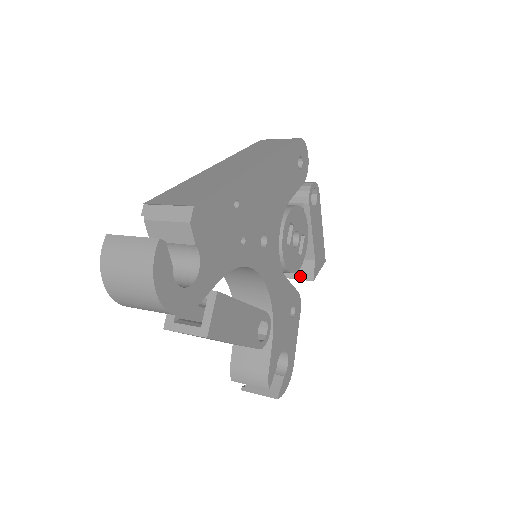
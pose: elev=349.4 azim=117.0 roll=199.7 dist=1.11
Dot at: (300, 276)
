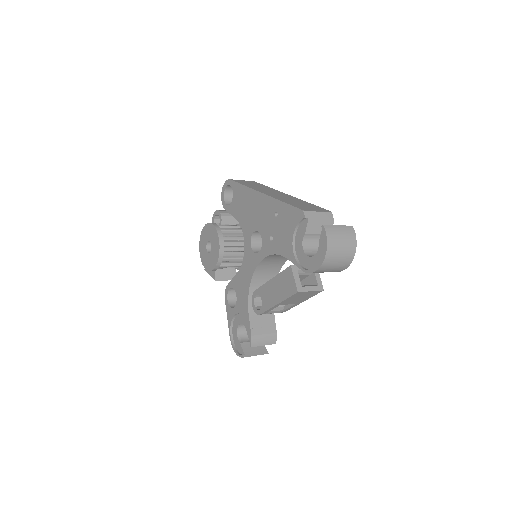
Dot at: (228, 278)
